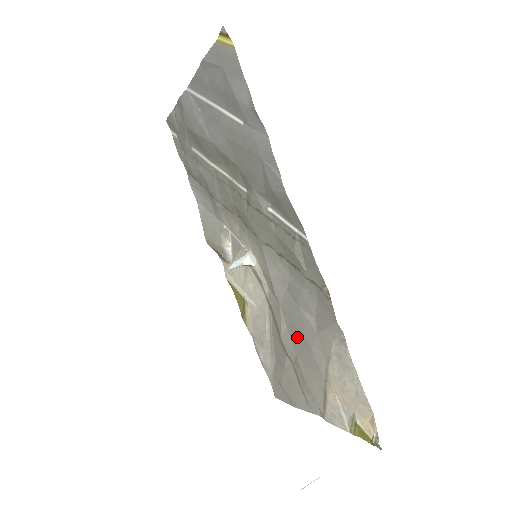
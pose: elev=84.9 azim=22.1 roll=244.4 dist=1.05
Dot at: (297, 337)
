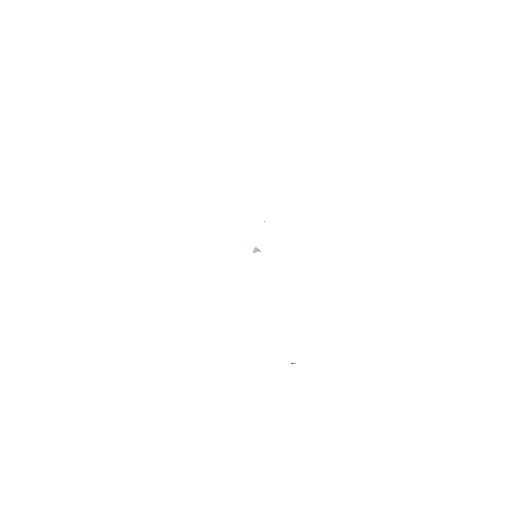
Dot at: occluded
